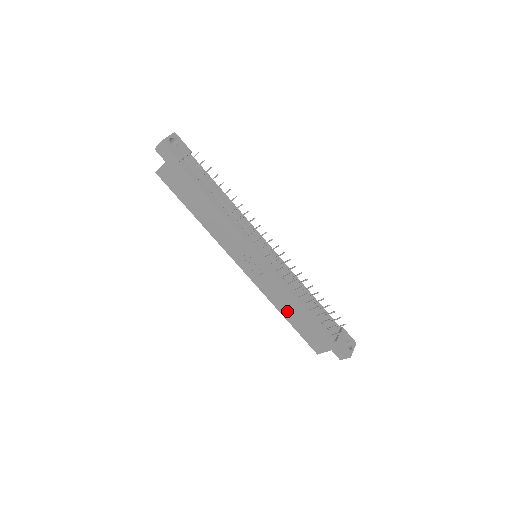
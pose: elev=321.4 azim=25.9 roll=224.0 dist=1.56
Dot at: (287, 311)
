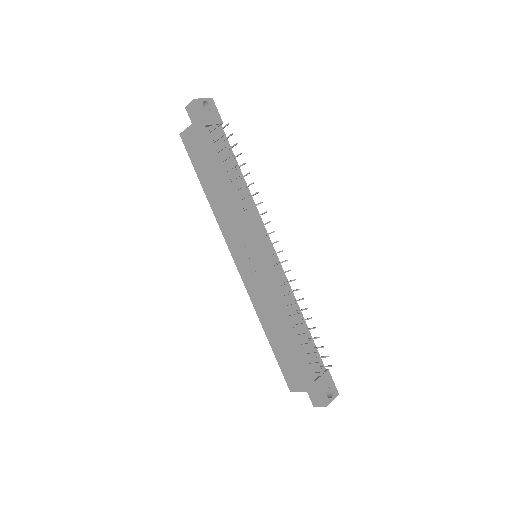
Dot at: (271, 329)
